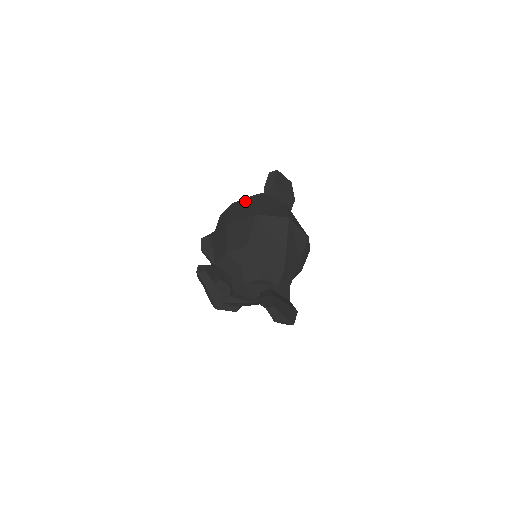
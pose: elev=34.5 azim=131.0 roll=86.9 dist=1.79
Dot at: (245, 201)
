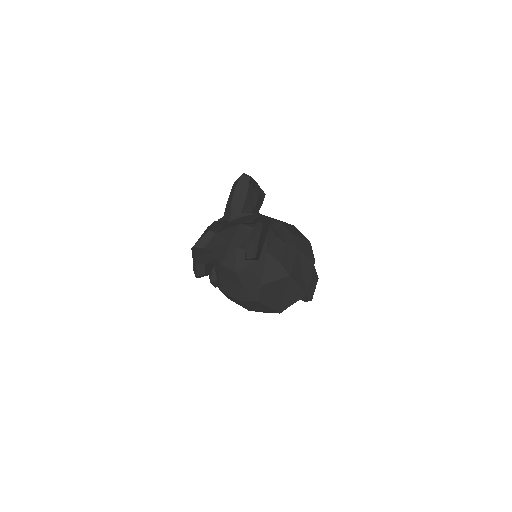
Dot at: (255, 303)
